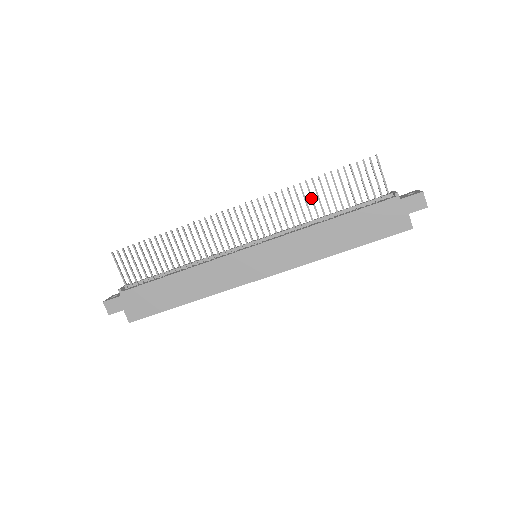
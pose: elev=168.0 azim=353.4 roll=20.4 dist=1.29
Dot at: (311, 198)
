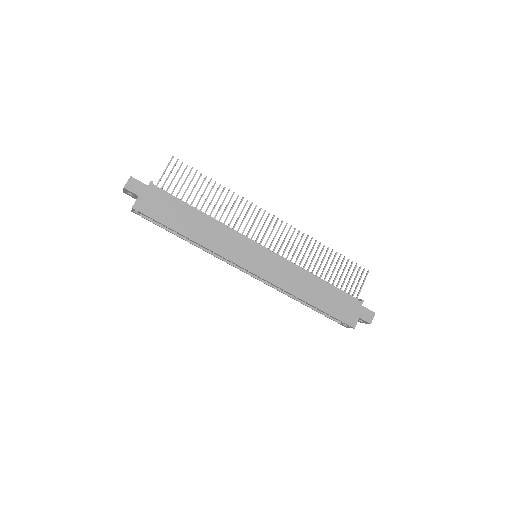
Dot at: (319, 257)
